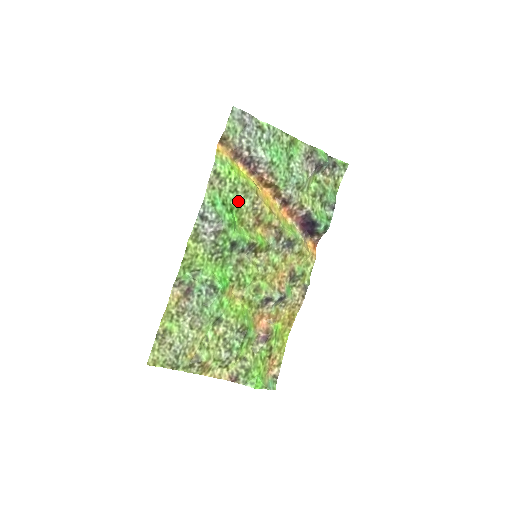
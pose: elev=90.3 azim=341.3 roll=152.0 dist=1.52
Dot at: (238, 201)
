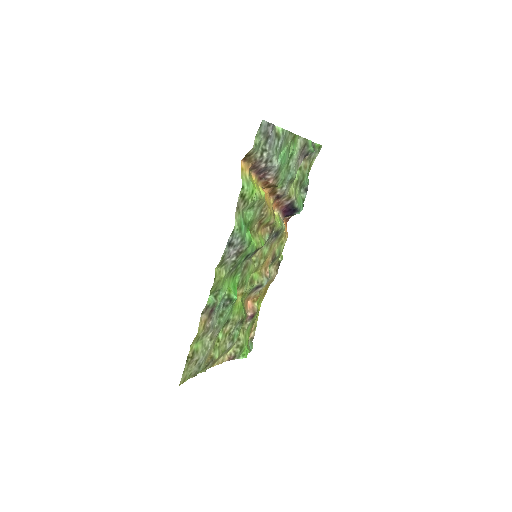
Dot at: (253, 215)
